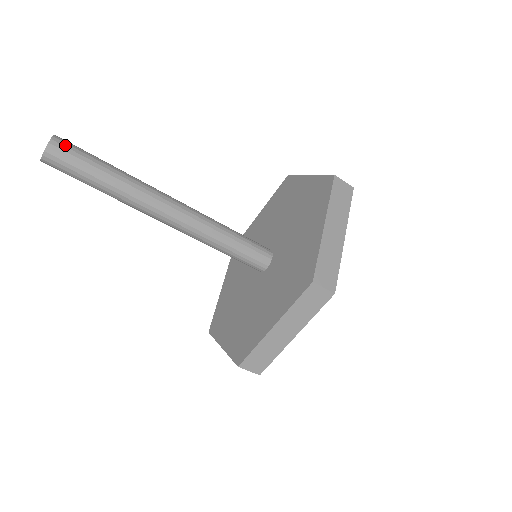
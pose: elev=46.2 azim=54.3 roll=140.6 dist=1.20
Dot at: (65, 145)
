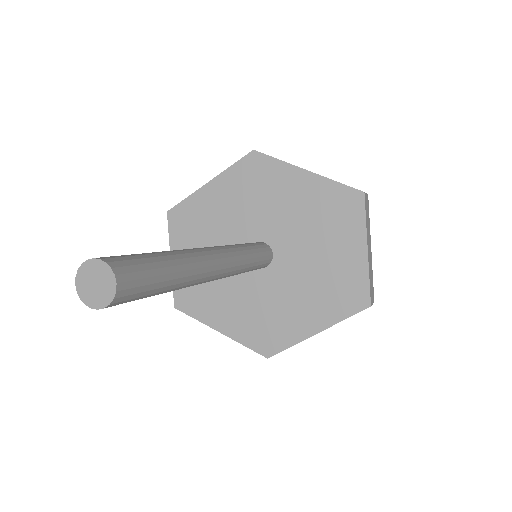
Dot at: (126, 299)
